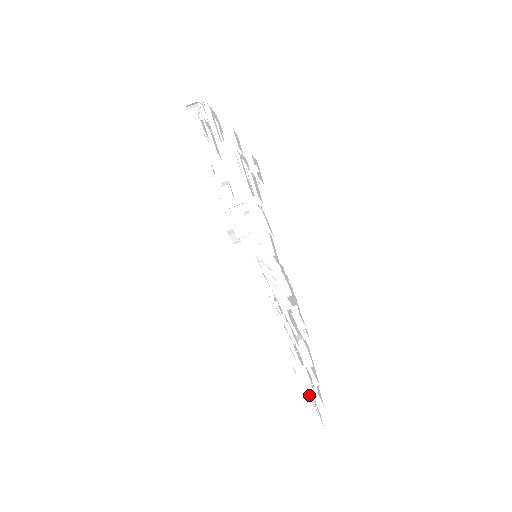
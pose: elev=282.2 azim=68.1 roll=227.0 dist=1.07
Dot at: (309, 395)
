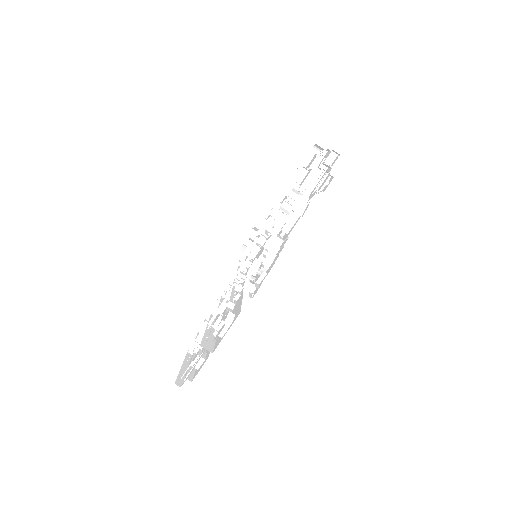
Dot at: (188, 370)
